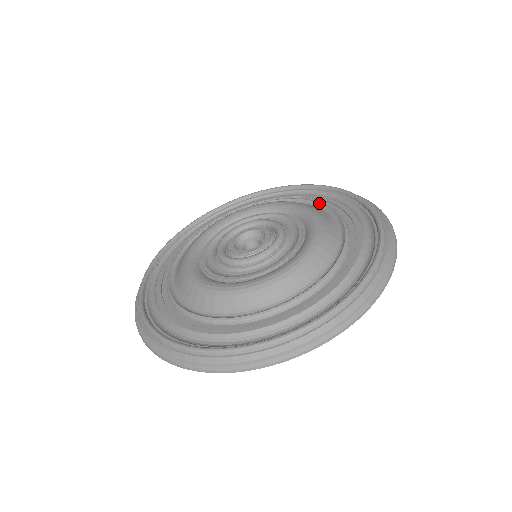
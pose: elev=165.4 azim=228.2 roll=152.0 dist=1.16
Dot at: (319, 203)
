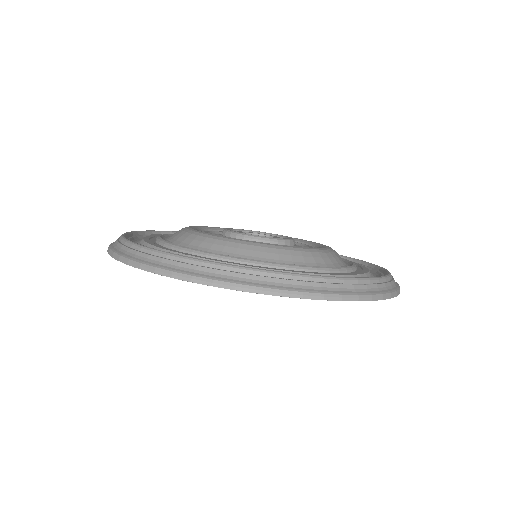
Dot at: occluded
